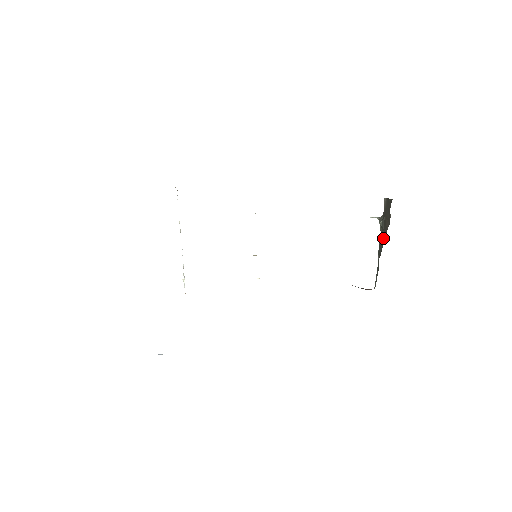
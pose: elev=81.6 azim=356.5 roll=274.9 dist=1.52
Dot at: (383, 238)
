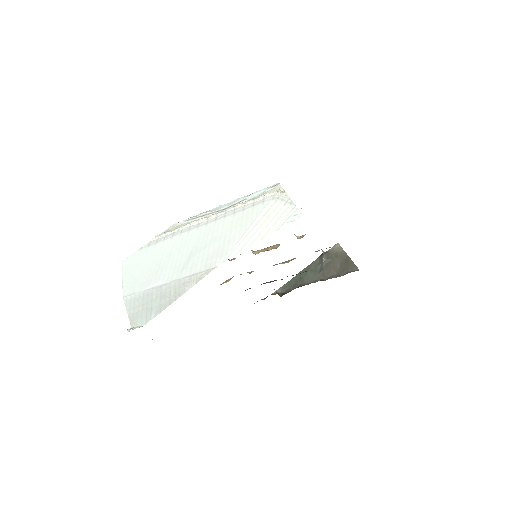
Dot at: (320, 273)
